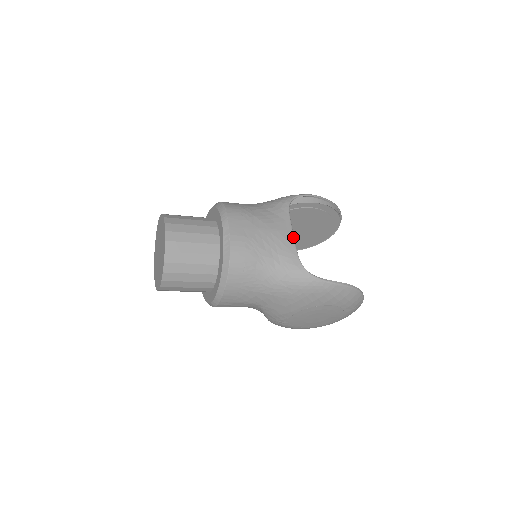
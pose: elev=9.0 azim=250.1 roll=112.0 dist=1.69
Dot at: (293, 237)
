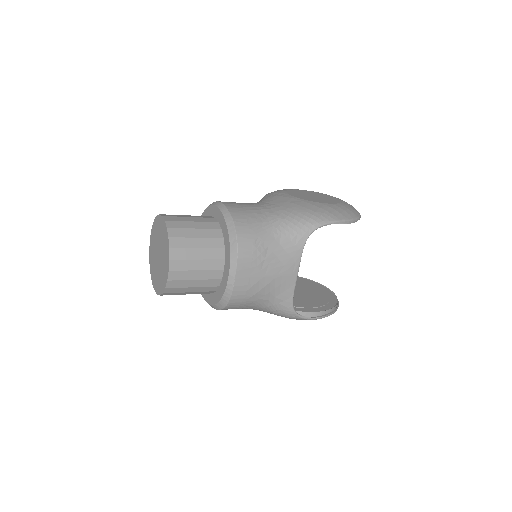
Dot at: occluded
